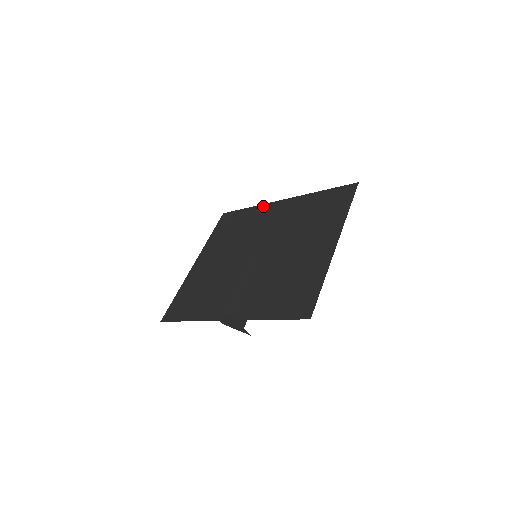
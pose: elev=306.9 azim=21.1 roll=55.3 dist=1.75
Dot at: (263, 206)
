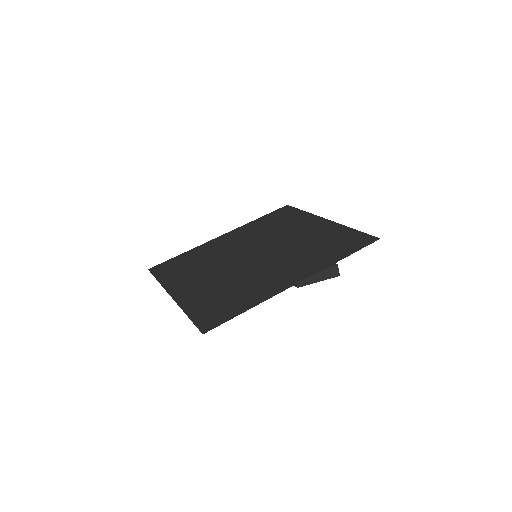
Dot at: (203, 245)
